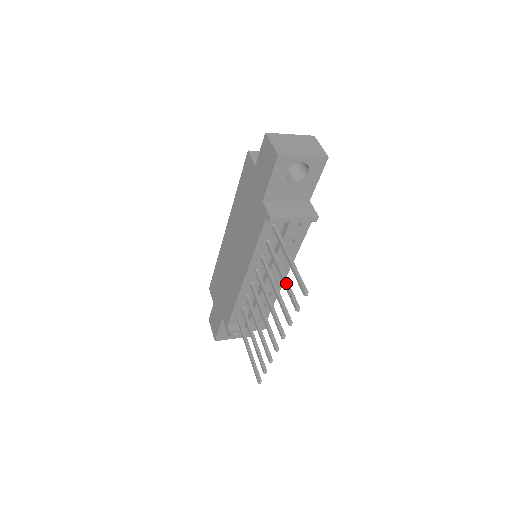
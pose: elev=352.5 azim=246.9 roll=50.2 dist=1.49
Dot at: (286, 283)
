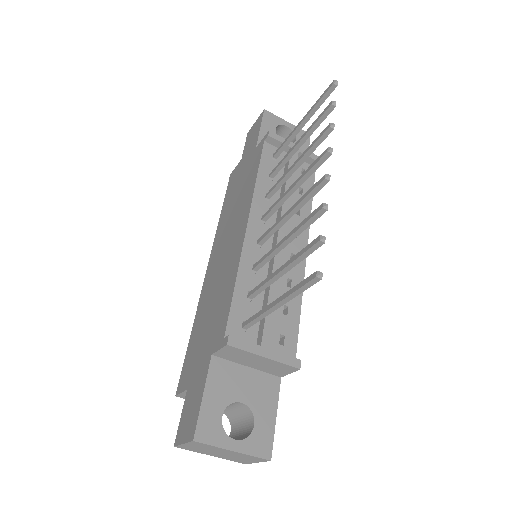
Dot at: (308, 130)
